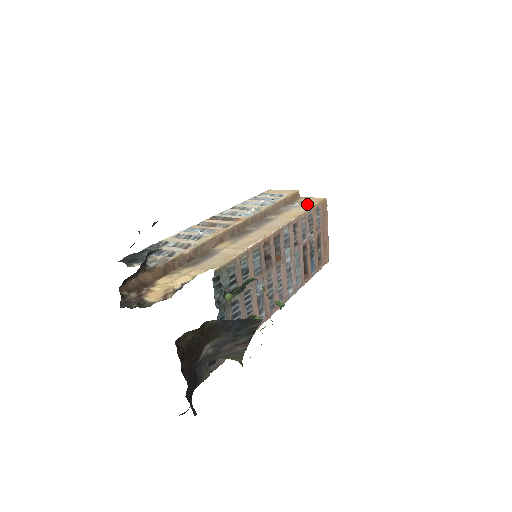
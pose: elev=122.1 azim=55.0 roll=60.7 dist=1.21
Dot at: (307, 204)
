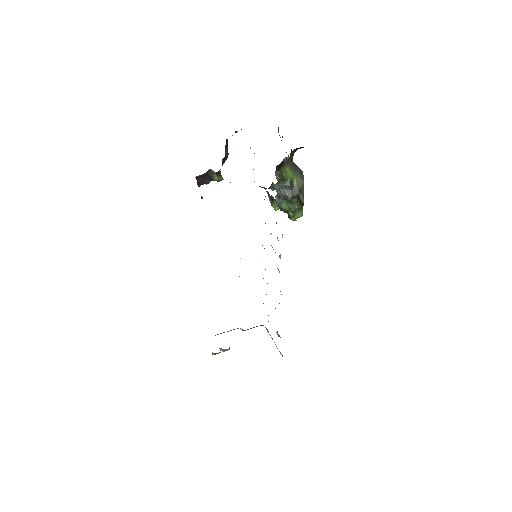
Dot at: occluded
